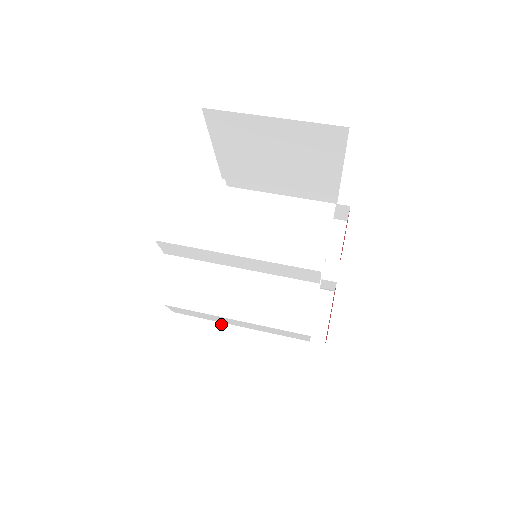
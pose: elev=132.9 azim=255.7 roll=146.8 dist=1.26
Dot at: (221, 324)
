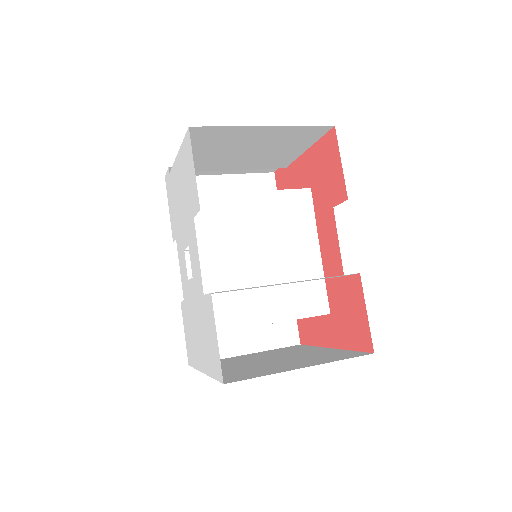
Dot at: occluded
